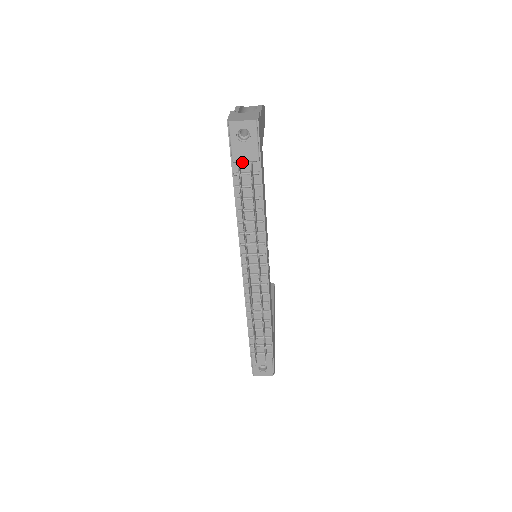
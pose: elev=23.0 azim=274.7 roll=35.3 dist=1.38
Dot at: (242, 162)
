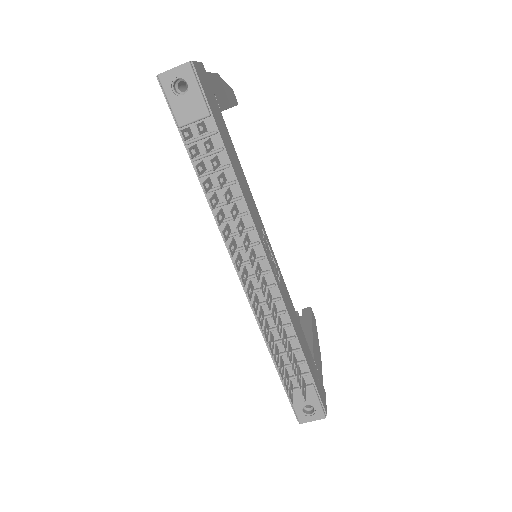
Dot at: (191, 125)
